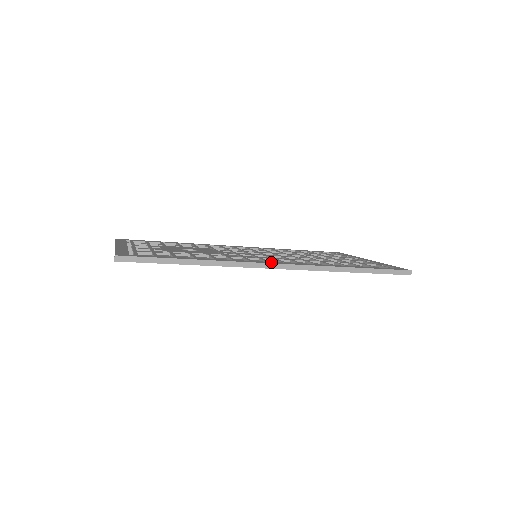
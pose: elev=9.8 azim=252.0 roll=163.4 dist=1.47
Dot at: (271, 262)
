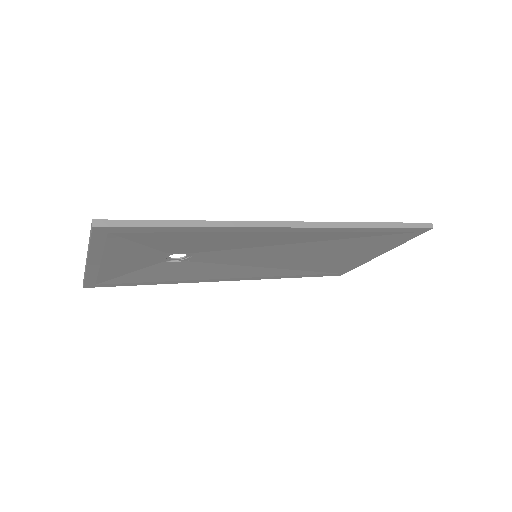
Dot at: occluded
